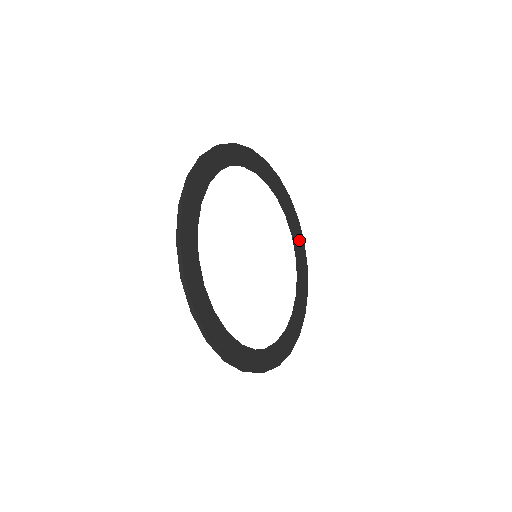
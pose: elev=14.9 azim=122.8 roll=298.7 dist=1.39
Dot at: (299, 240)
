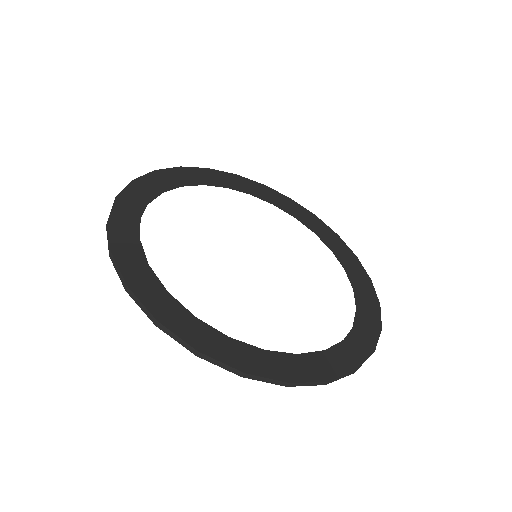
Dot at: (327, 234)
